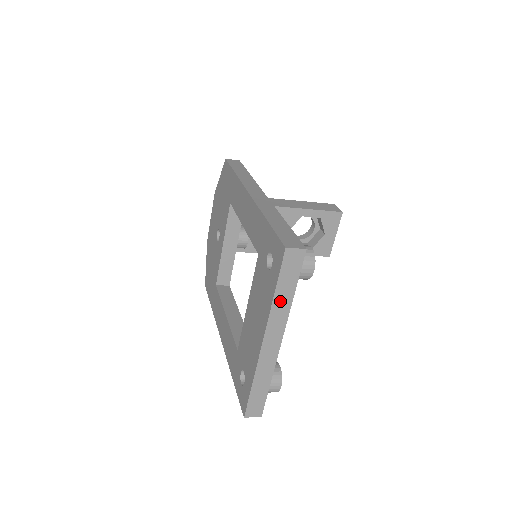
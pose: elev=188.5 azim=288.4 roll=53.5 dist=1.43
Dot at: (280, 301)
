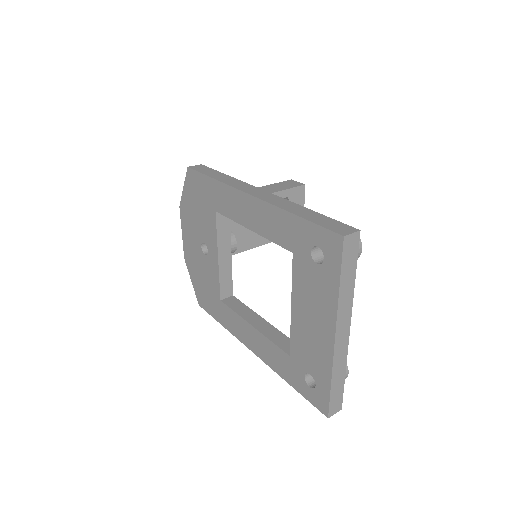
Dot at: (345, 291)
